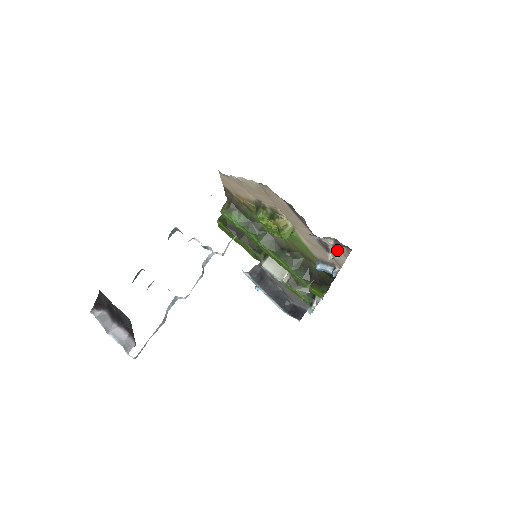
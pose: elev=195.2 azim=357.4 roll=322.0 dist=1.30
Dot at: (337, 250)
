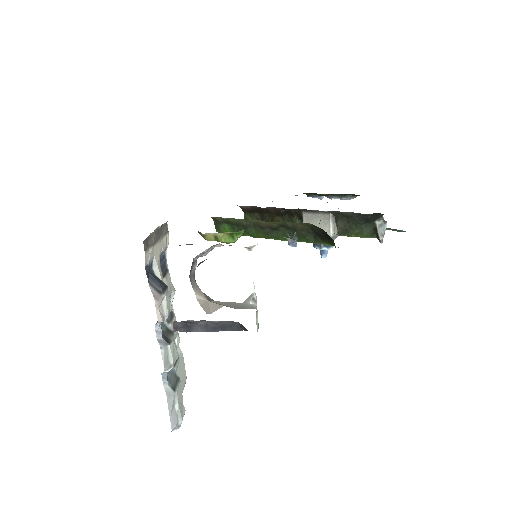
Dot at: occluded
